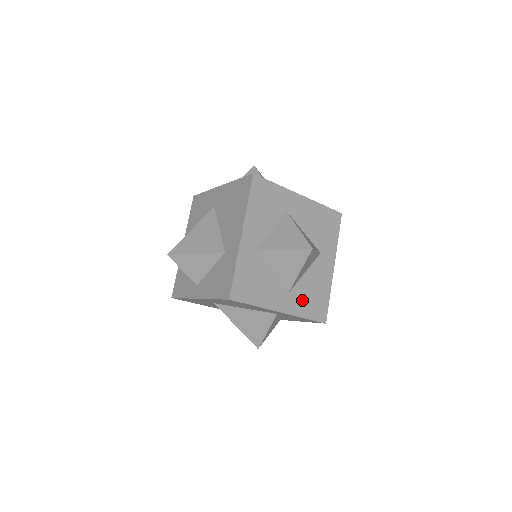
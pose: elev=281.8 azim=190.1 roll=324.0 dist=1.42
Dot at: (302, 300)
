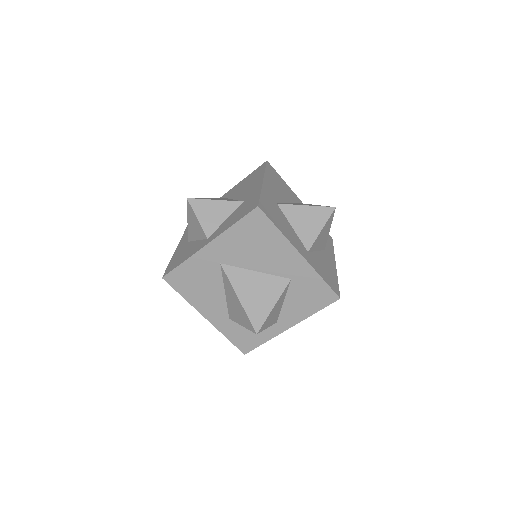
Dot at: occluded
